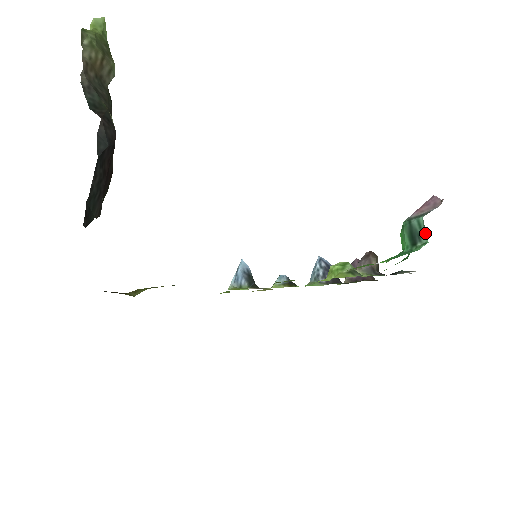
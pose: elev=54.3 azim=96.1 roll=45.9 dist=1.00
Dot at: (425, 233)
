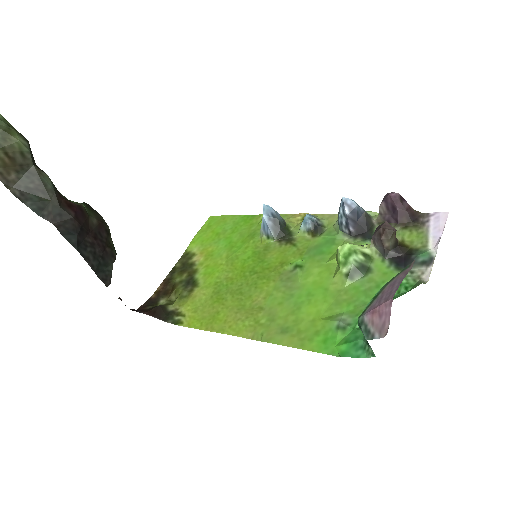
Dot at: occluded
